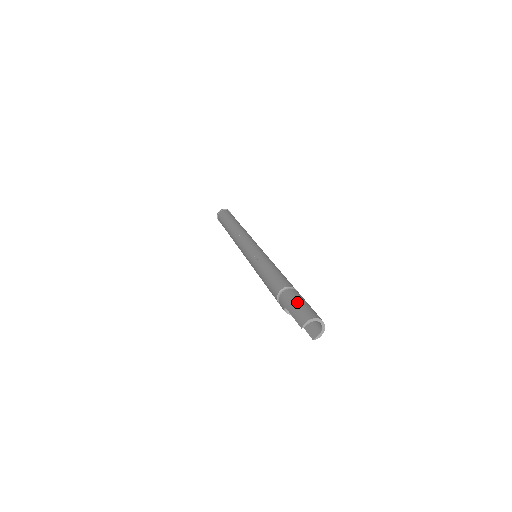
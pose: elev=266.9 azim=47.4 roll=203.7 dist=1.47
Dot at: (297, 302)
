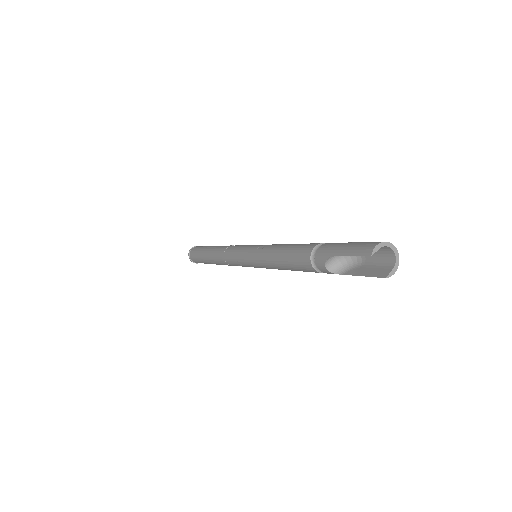
Dot at: (348, 242)
